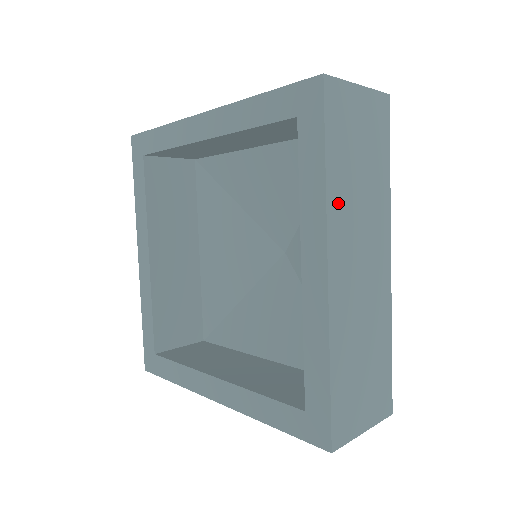
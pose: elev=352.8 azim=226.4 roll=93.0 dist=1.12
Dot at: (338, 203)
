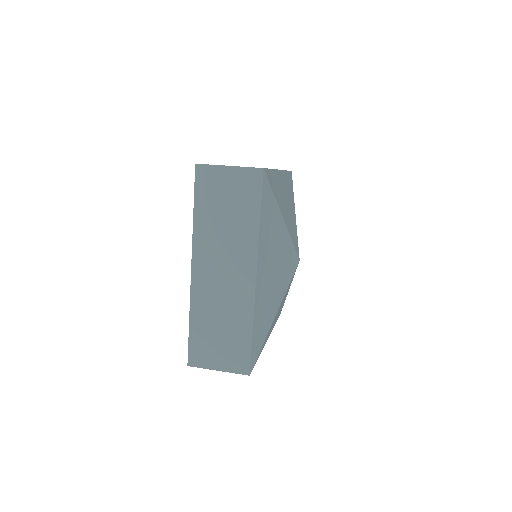
Dot at: (203, 234)
